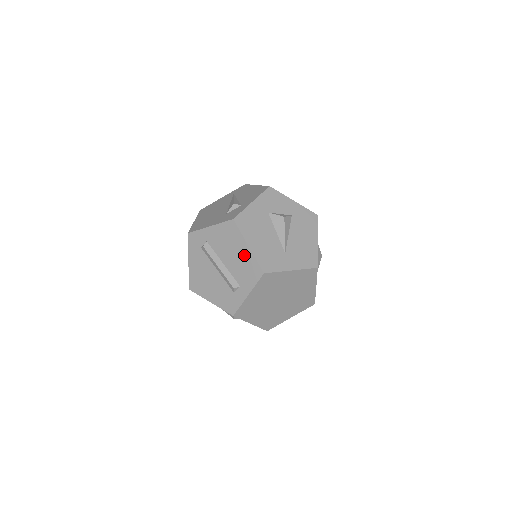
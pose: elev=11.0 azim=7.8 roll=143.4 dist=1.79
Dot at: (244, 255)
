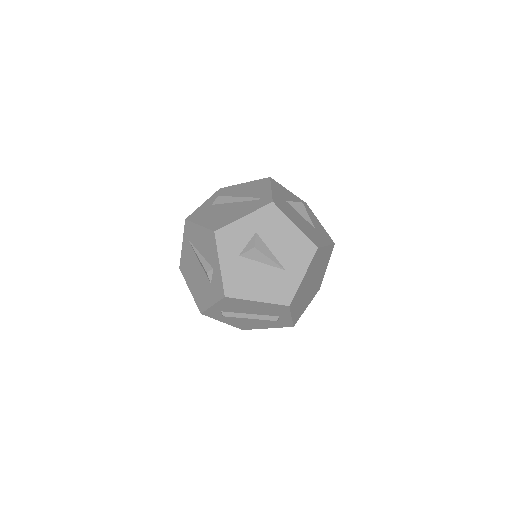
Dot at: (260, 306)
